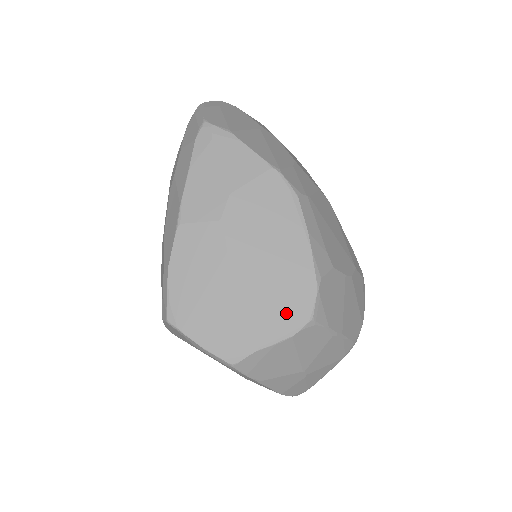
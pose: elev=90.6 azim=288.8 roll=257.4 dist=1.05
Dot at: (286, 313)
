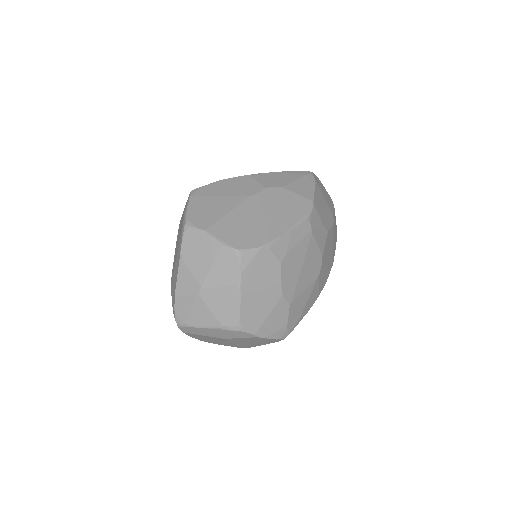
Dot at: (235, 236)
